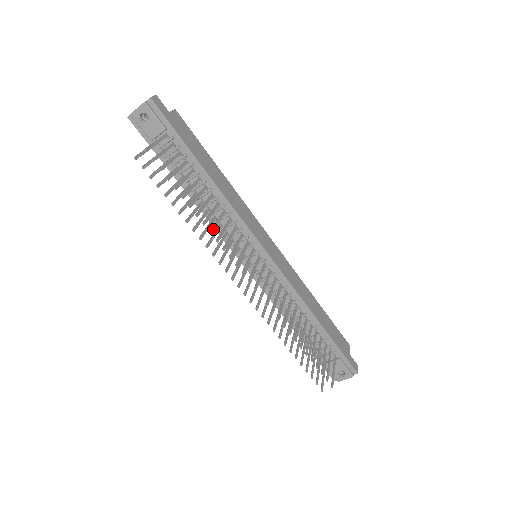
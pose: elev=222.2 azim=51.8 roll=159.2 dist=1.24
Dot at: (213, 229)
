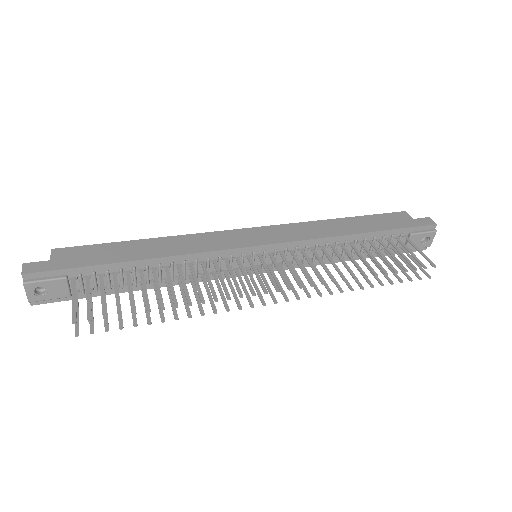
Dot at: (201, 296)
